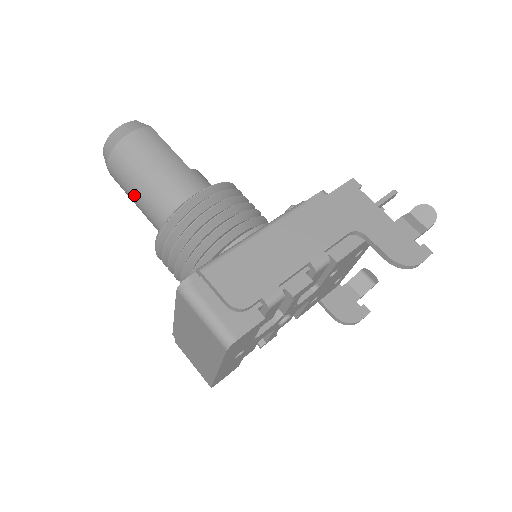
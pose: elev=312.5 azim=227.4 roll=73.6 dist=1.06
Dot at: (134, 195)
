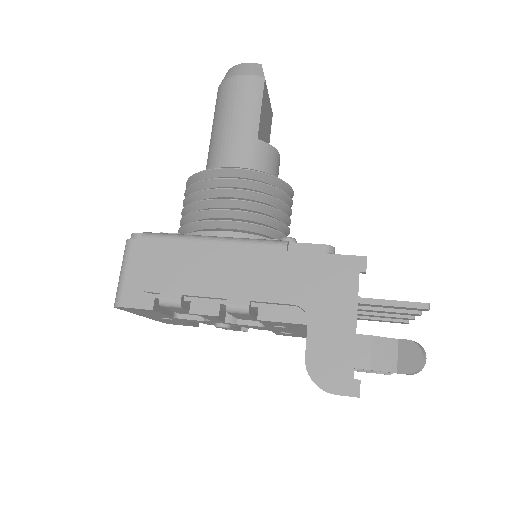
Dot at: occluded
